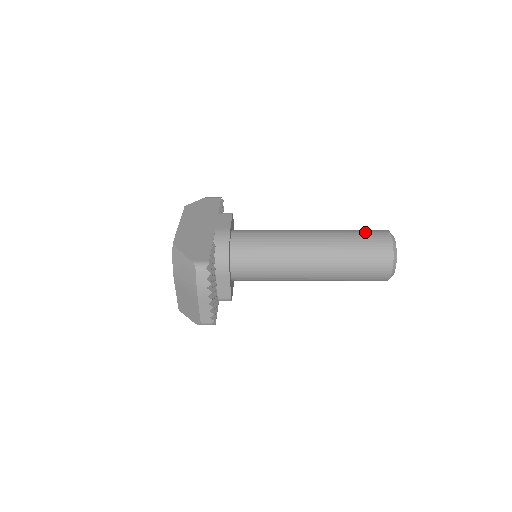
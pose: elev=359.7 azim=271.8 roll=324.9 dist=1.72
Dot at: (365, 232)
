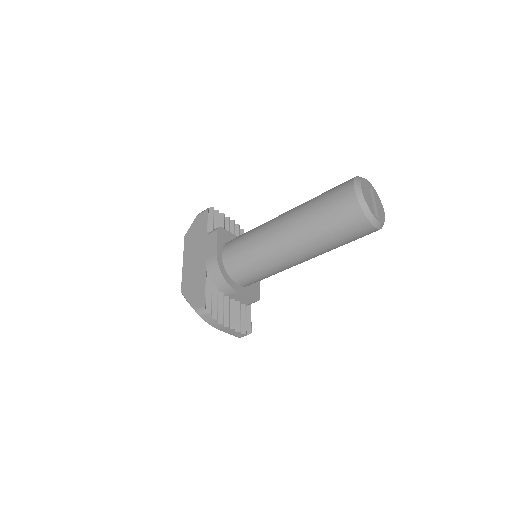
Dot at: (330, 198)
